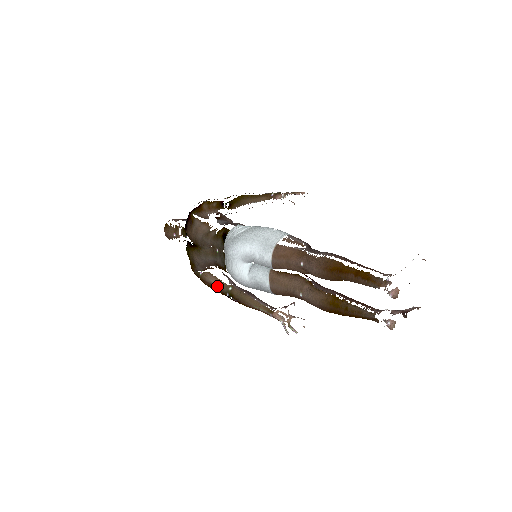
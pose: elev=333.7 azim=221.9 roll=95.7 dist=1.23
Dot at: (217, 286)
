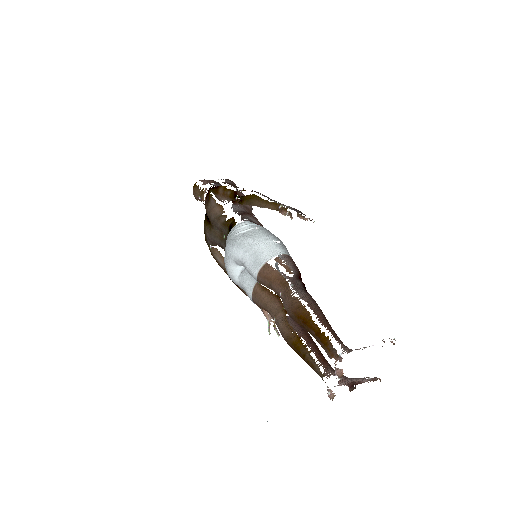
Dot at: (221, 265)
